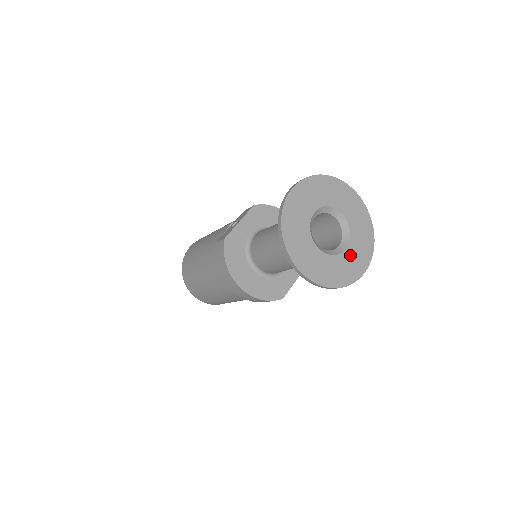
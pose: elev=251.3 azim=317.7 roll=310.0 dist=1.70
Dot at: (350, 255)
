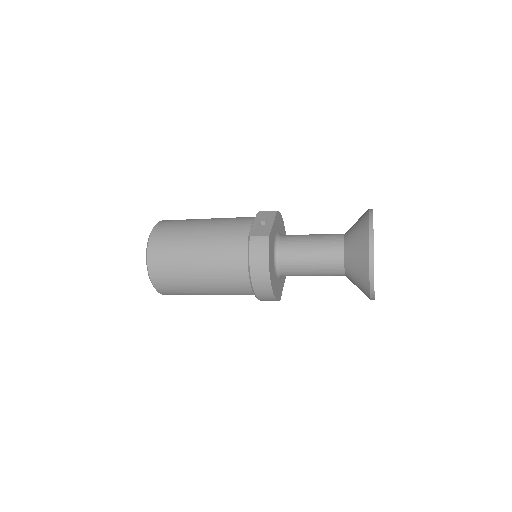
Dot at: occluded
